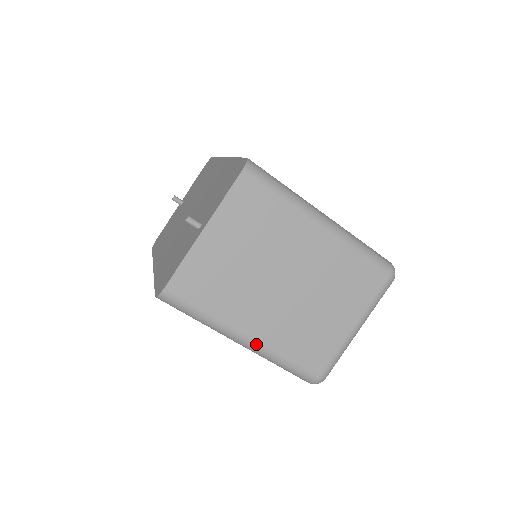
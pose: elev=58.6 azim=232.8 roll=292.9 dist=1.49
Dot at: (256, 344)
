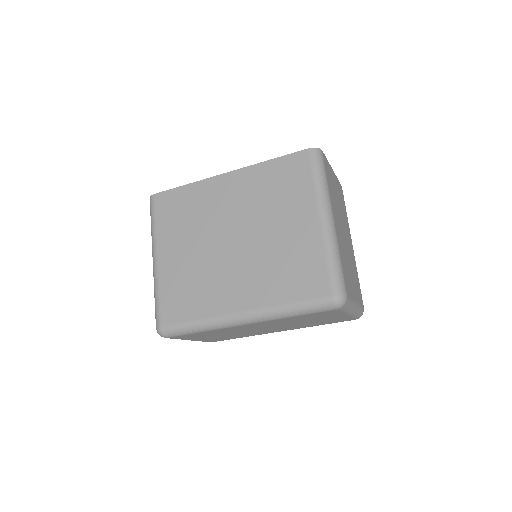
Dot at: (335, 229)
